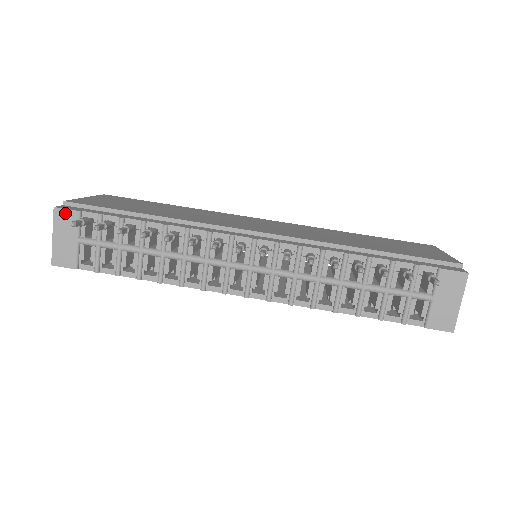
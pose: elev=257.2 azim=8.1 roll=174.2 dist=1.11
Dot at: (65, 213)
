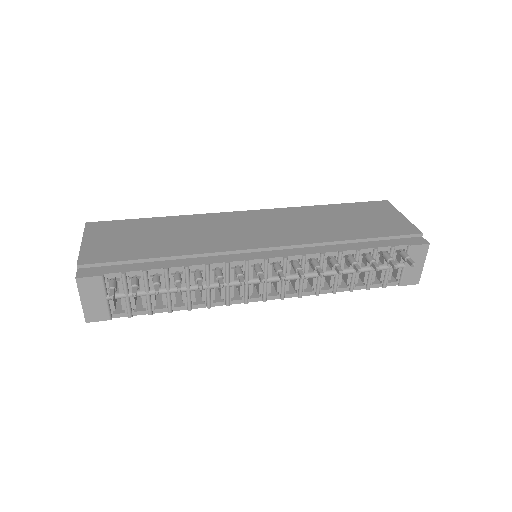
Dot at: (88, 280)
